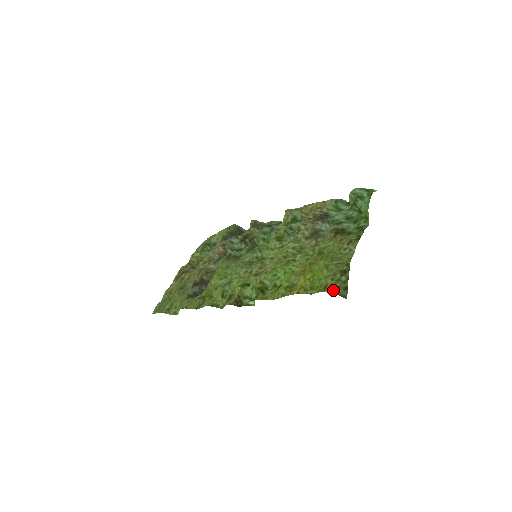
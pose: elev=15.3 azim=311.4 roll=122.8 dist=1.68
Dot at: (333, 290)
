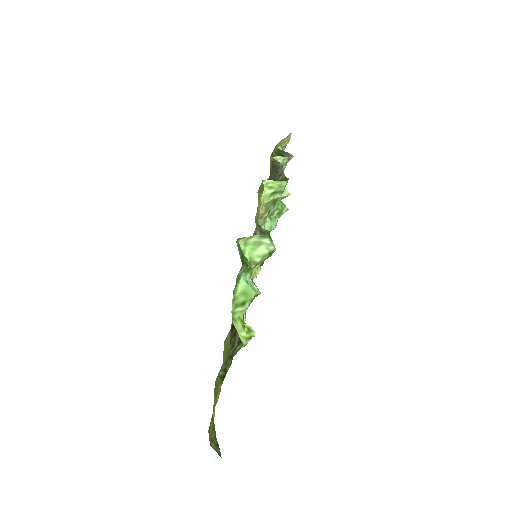
Dot at: (209, 440)
